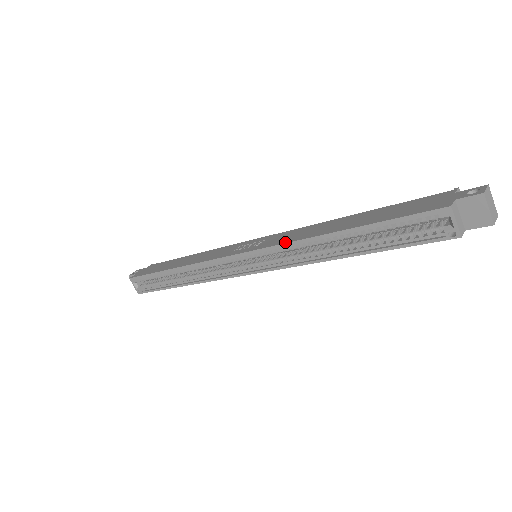
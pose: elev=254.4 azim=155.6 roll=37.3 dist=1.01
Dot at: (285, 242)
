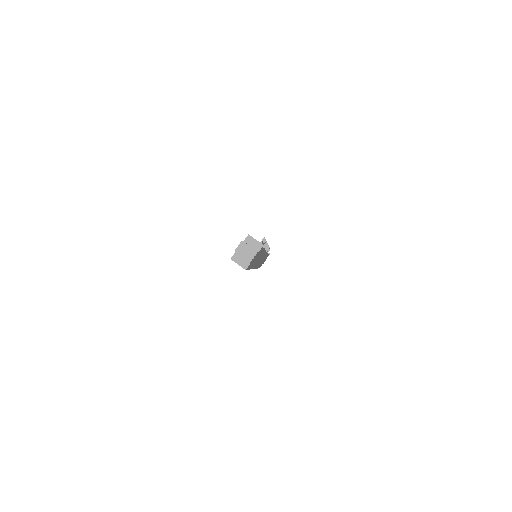
Dot at: occluded
